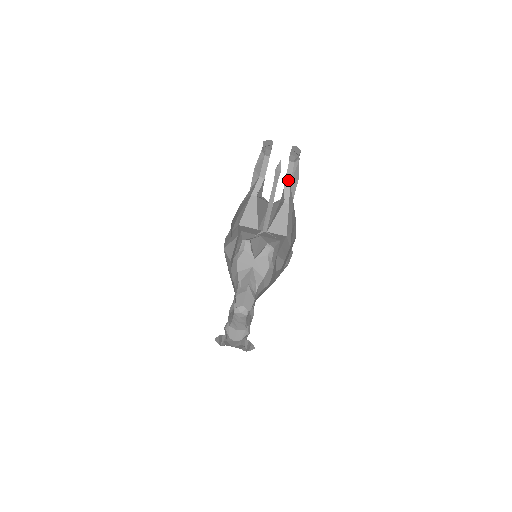
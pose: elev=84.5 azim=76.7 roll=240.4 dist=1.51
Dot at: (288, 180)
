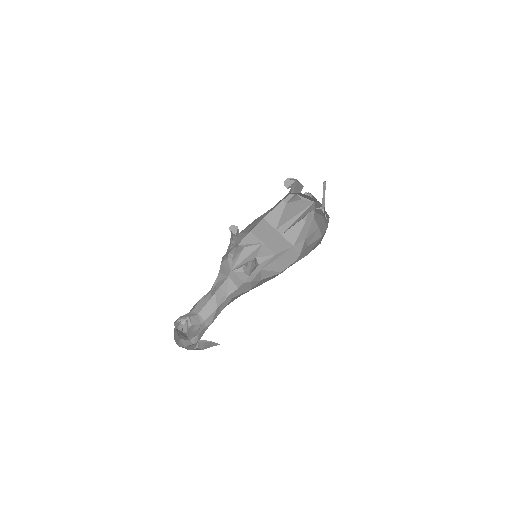
Dot at: occluded
